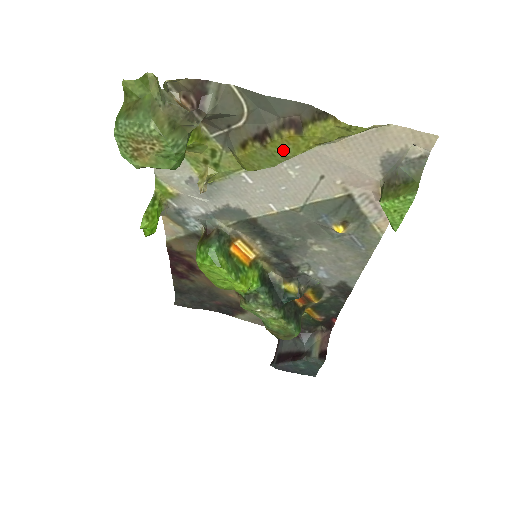
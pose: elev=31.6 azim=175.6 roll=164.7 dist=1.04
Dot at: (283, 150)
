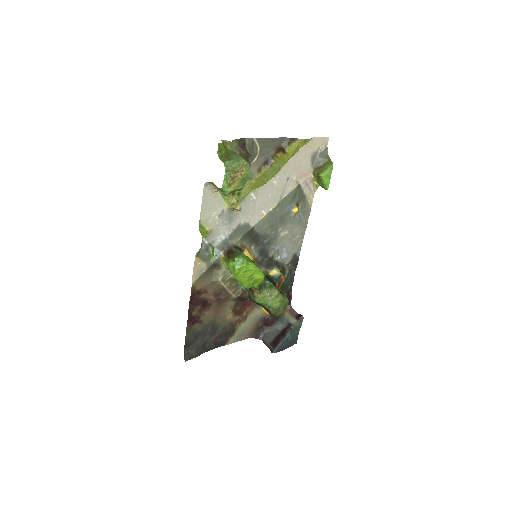
Dot at: (279, 164)
